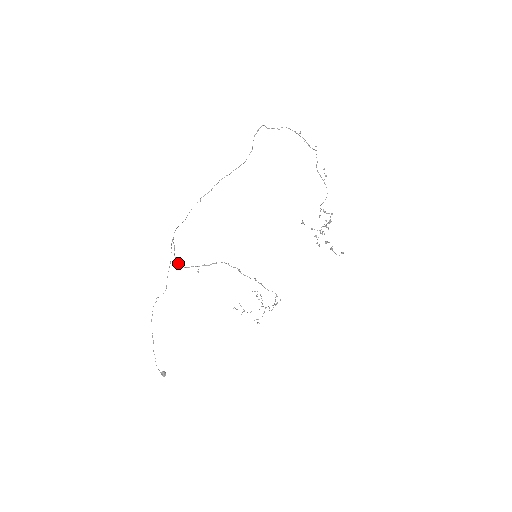
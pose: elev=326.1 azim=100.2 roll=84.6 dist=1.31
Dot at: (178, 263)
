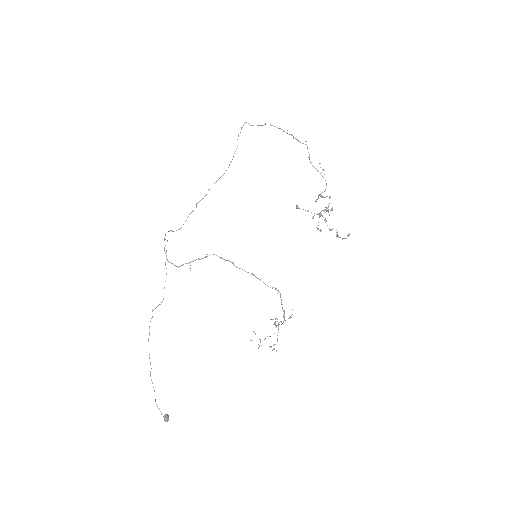
Dot at: (170, 262)
